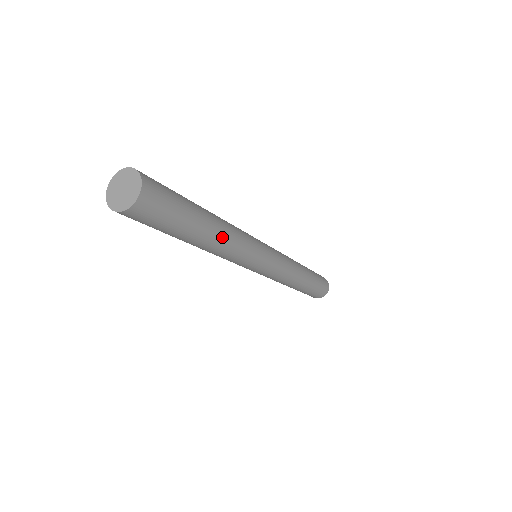
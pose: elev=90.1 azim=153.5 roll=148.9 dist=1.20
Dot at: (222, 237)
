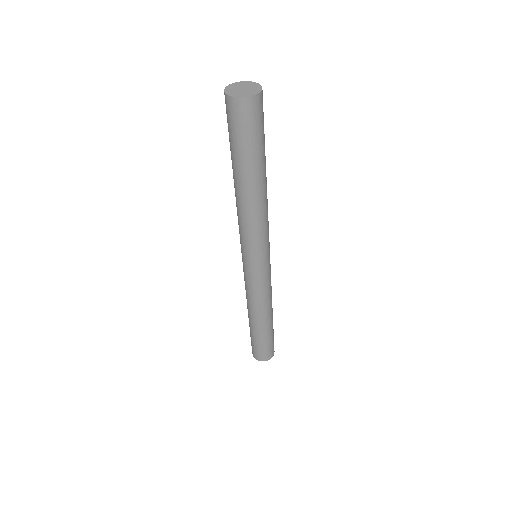
Dot at: (253, 200)
